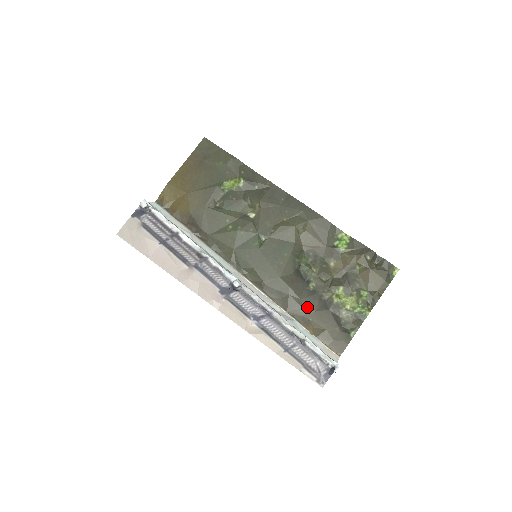
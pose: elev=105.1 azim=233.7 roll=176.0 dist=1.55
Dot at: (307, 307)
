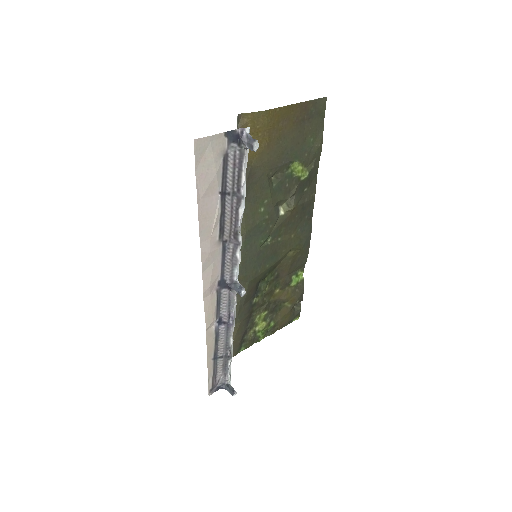
Dot at: (240, 316)
